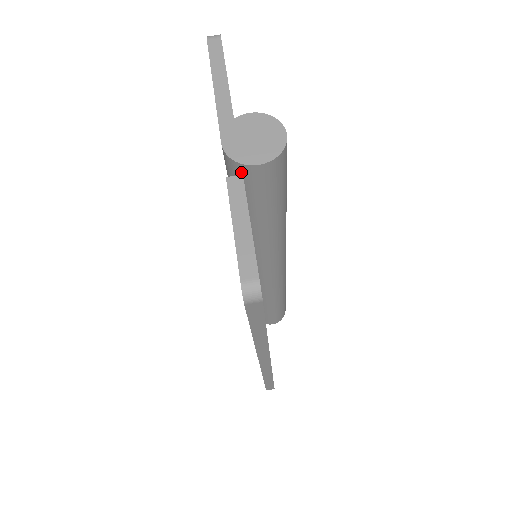
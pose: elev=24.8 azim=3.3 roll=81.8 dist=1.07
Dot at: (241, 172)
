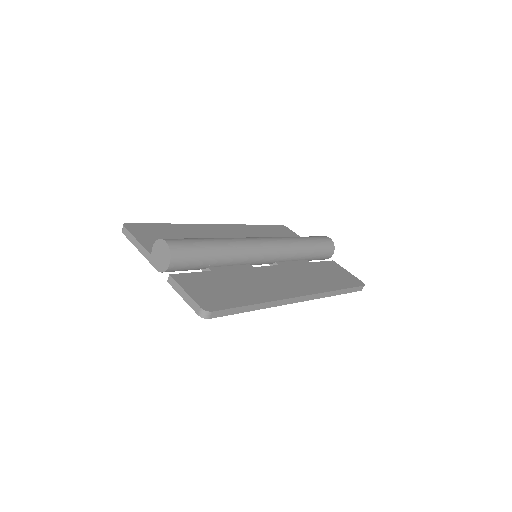
Dot at: (172, 271)
